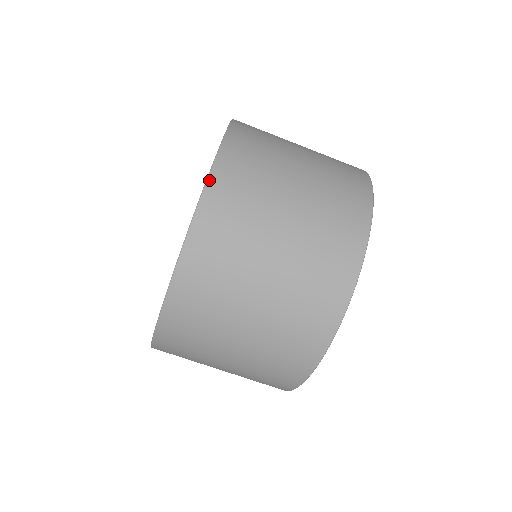
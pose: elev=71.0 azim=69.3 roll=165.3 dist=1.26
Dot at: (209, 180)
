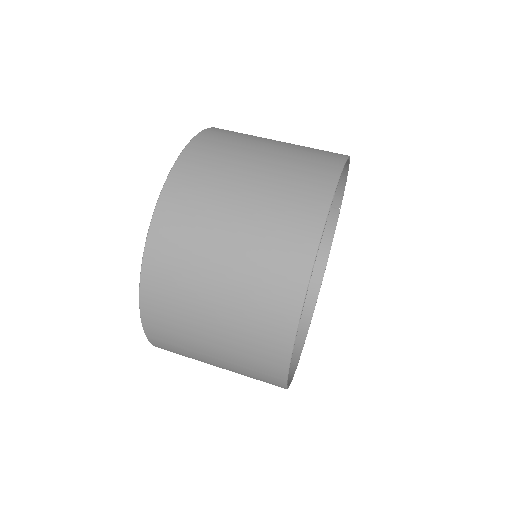
Dot at: (214, 128)
